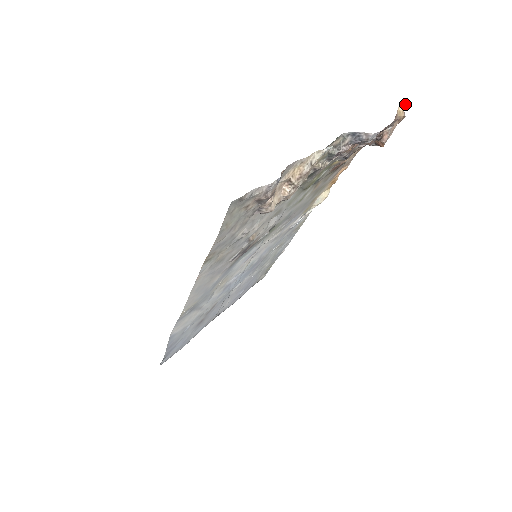
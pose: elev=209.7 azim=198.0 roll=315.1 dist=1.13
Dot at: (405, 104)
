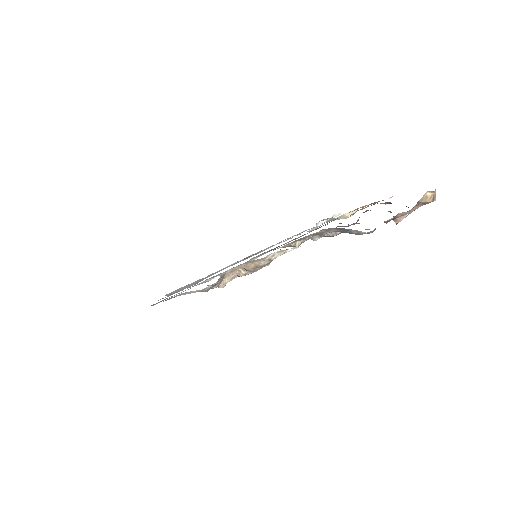
Dot at: occluded
